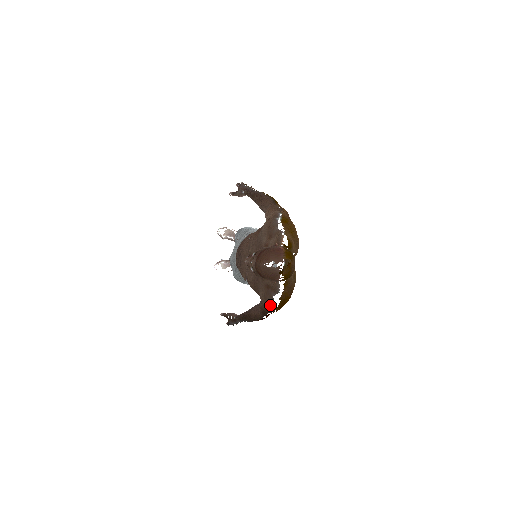
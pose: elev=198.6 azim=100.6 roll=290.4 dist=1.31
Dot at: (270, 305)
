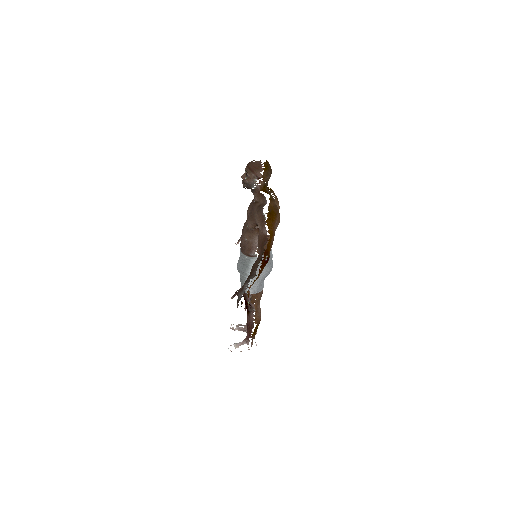
Dot at: (262, 214)
